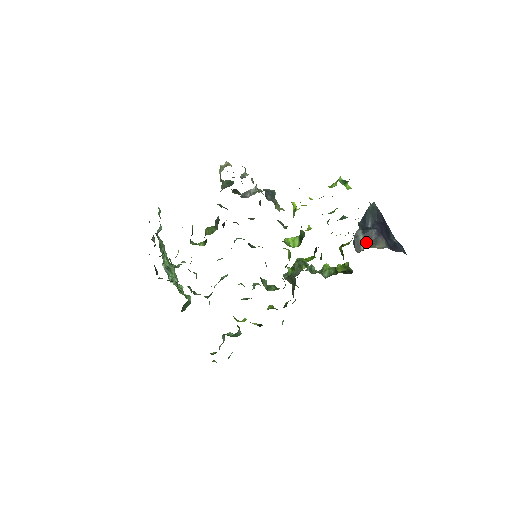
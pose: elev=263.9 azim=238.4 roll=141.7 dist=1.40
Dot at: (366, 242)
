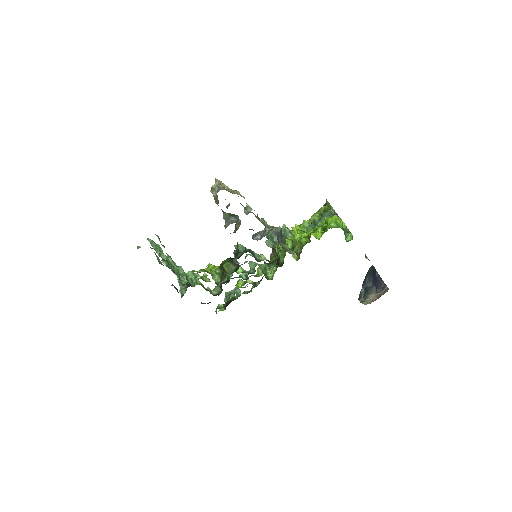
Dot at: (365, 293)
